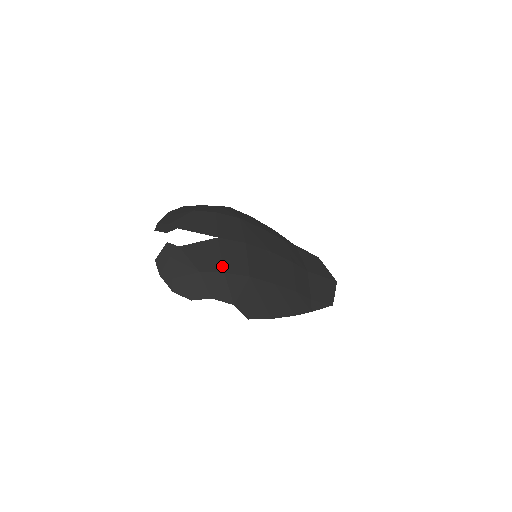
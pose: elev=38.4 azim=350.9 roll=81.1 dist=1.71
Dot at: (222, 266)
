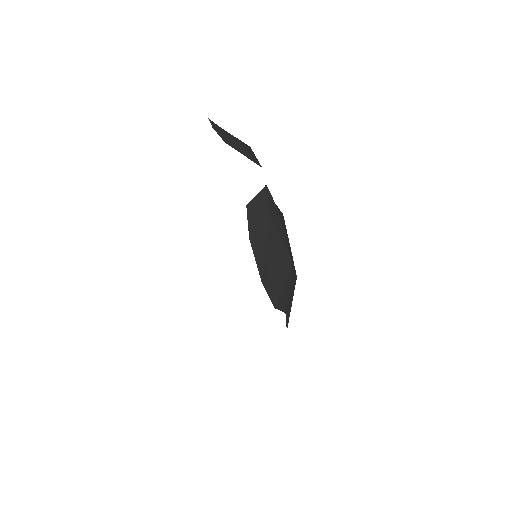
Dot at: occluded
